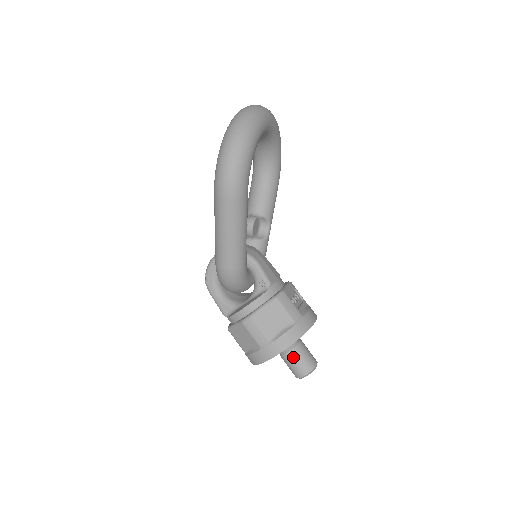
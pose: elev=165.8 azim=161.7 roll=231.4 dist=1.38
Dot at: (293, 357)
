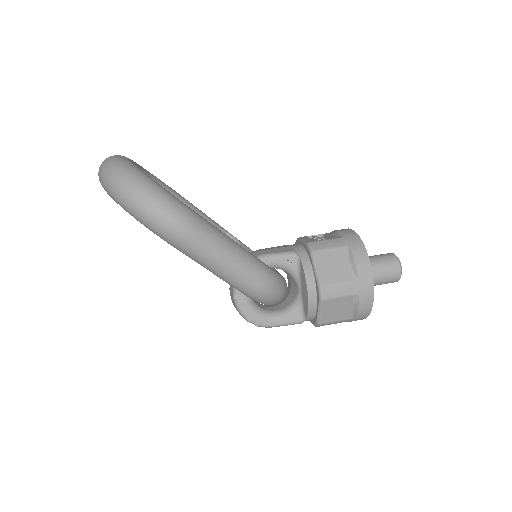
Dot at: (377, 271)
